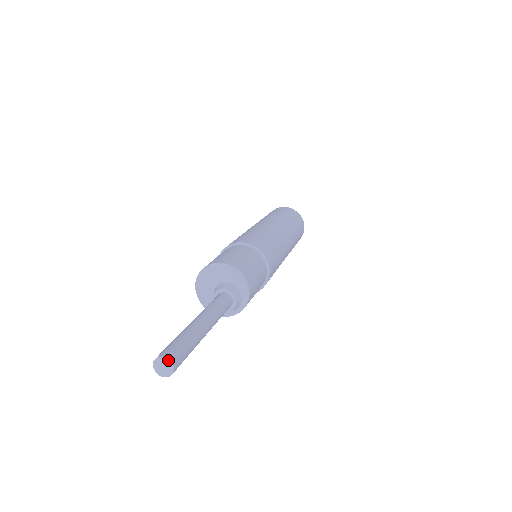
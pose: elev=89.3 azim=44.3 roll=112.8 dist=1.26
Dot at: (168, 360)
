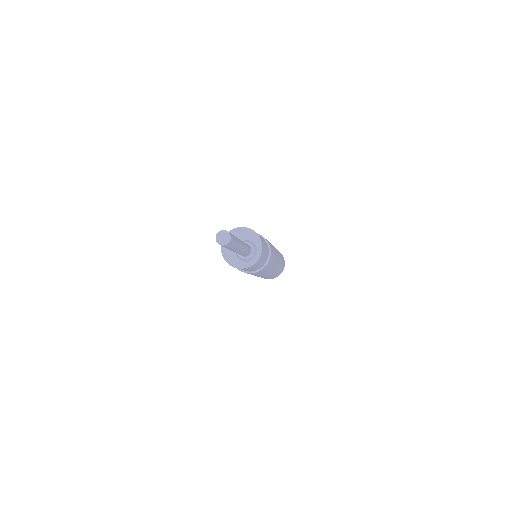
Dot at: (226, 231)
